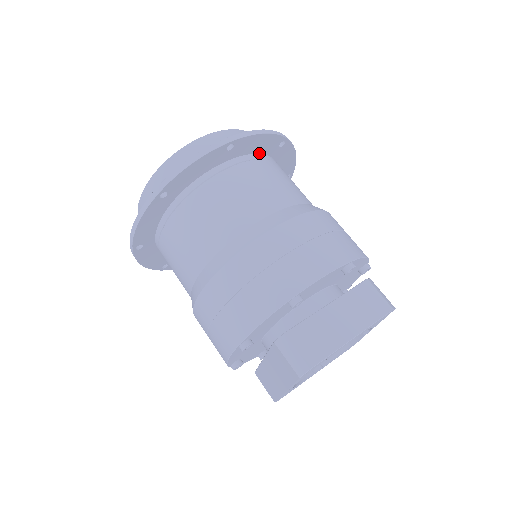
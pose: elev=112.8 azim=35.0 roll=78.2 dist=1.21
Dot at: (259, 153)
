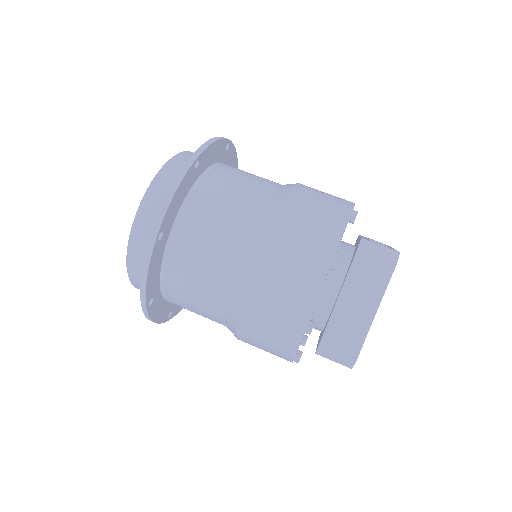
Dot at: (186, 195)
